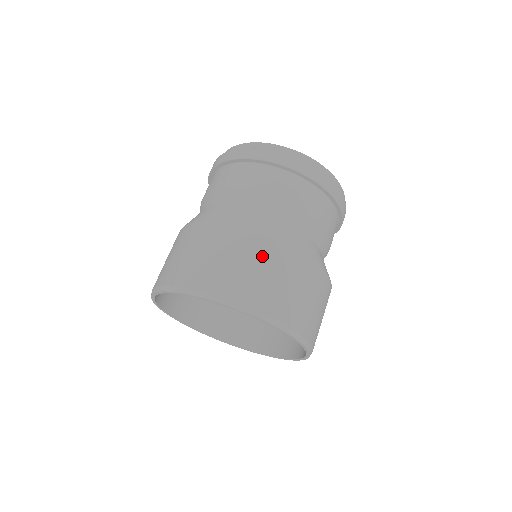
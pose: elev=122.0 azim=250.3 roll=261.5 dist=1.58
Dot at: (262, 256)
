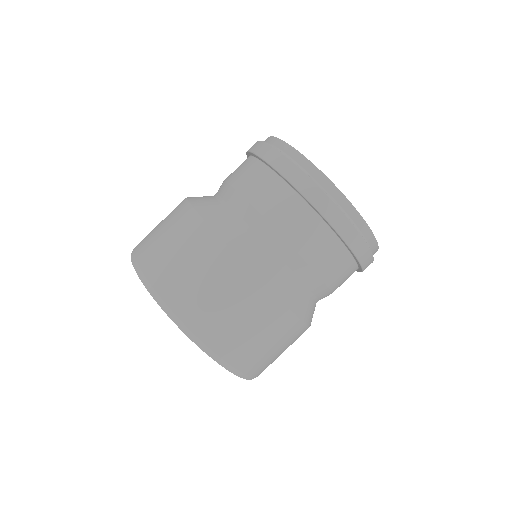
Dot at: (254, 311)
